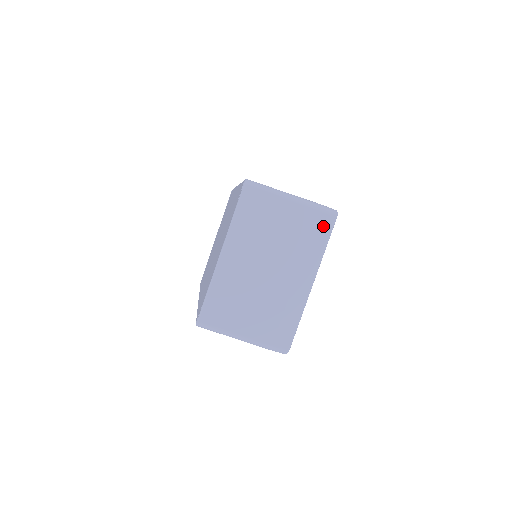
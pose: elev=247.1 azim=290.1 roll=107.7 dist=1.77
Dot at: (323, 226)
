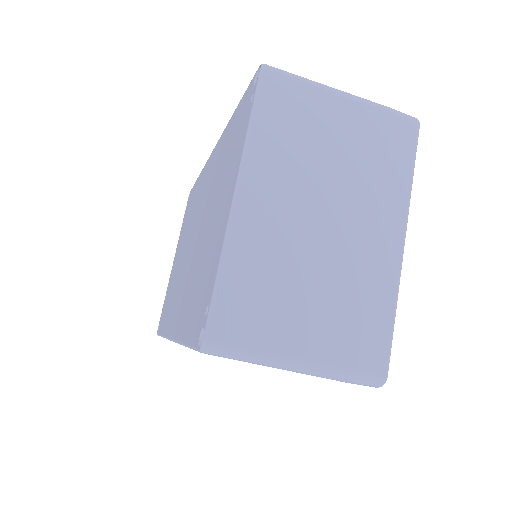
Dot at: (402, 140)
